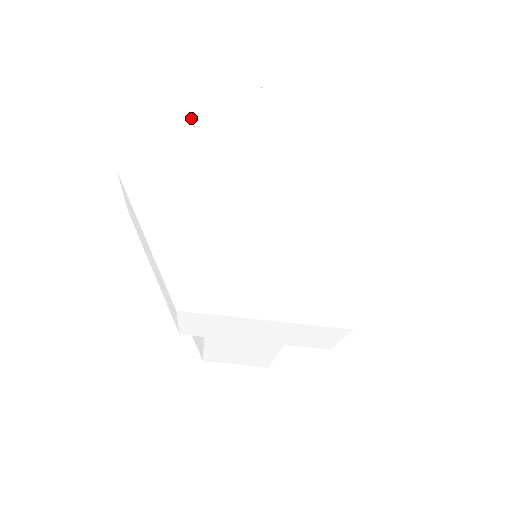
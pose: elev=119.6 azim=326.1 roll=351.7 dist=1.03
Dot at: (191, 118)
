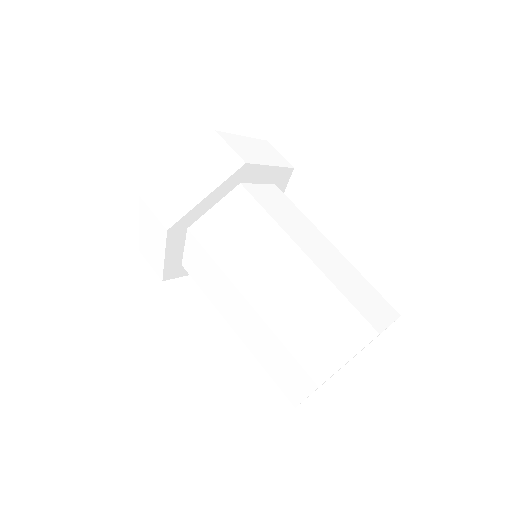
Dot at: occluded
